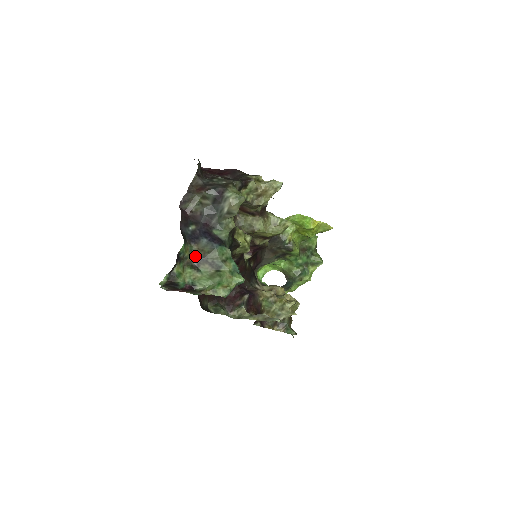
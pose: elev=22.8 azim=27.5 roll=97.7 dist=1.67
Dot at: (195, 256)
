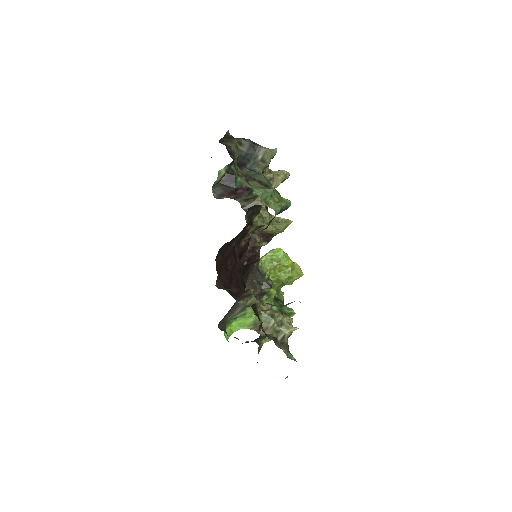
Dot at: (242, 174)
